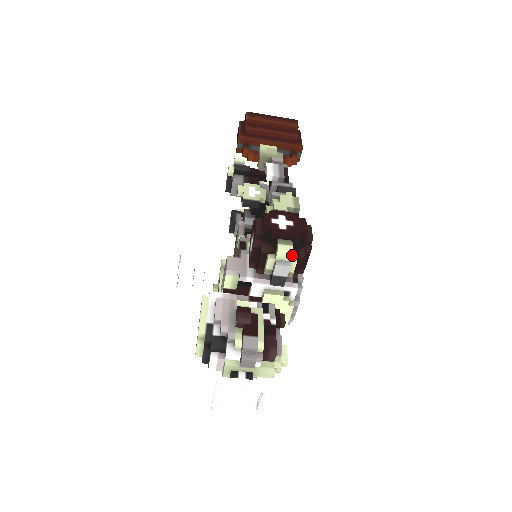
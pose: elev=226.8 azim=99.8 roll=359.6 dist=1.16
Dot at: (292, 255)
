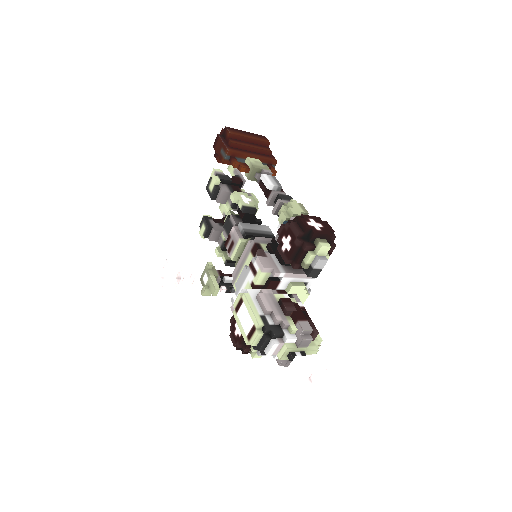
Dot at: occluded
